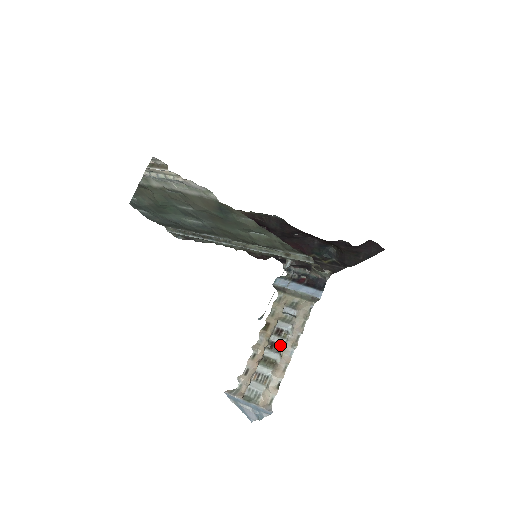
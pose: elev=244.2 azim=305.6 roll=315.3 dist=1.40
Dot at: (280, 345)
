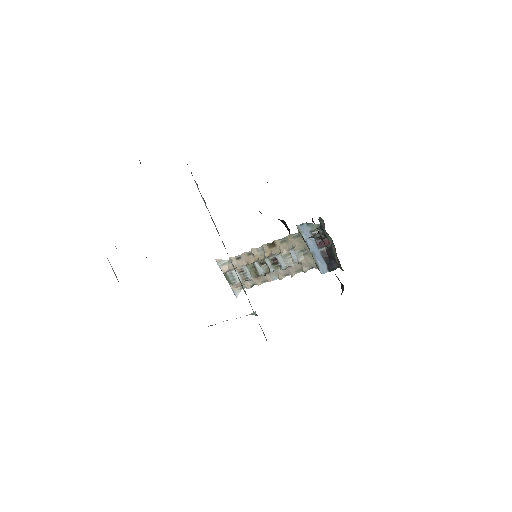
Dot at: (269, 270)
